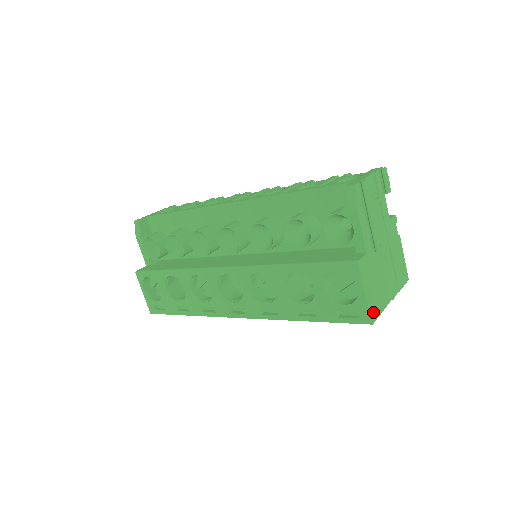
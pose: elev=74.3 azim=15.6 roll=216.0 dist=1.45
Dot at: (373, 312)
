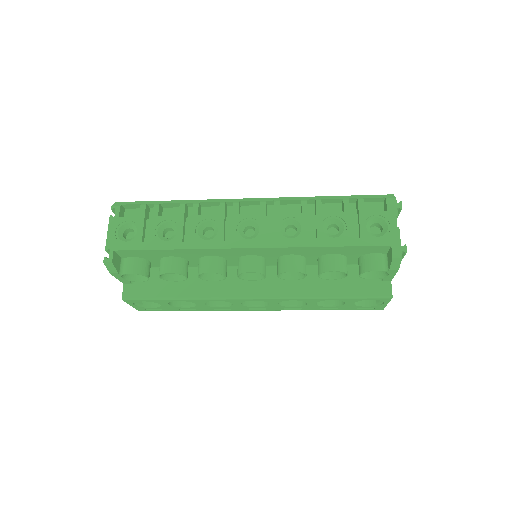
Dot at: occluded
